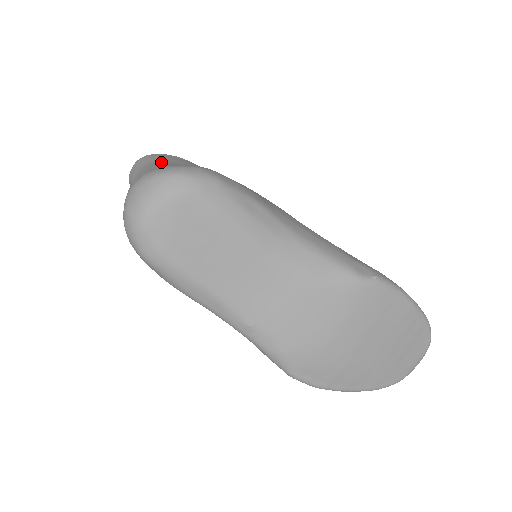
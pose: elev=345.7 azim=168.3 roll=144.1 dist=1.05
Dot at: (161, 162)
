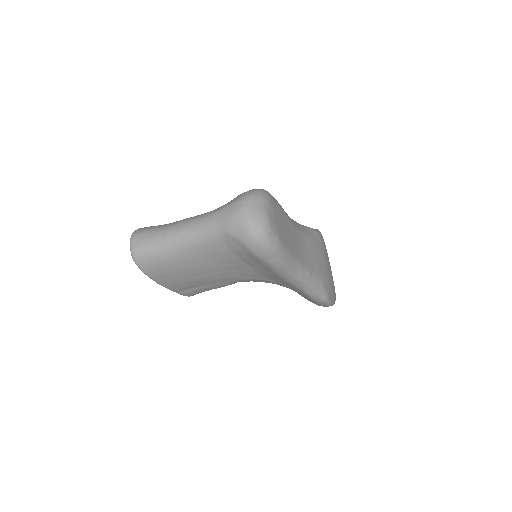
Dot at: (167, 224)
